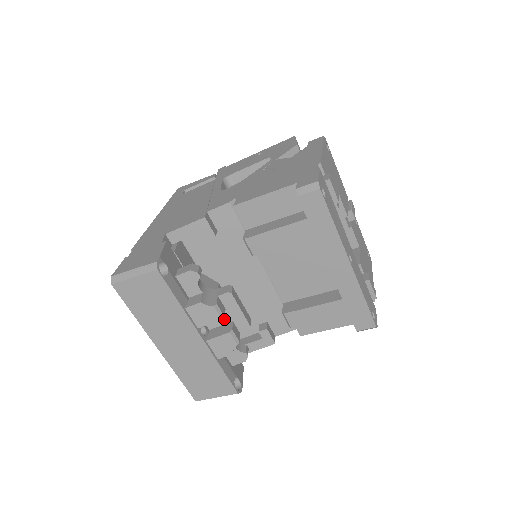
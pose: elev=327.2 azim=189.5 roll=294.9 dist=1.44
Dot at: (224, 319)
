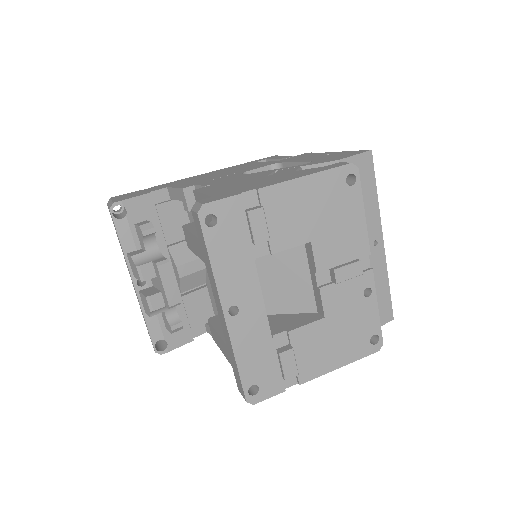
Dot at: (158, 285)
